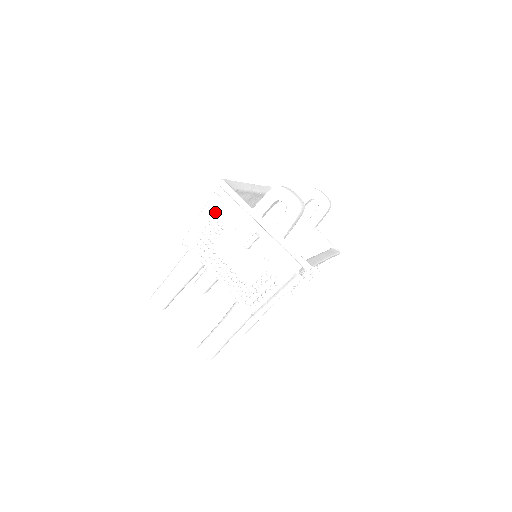
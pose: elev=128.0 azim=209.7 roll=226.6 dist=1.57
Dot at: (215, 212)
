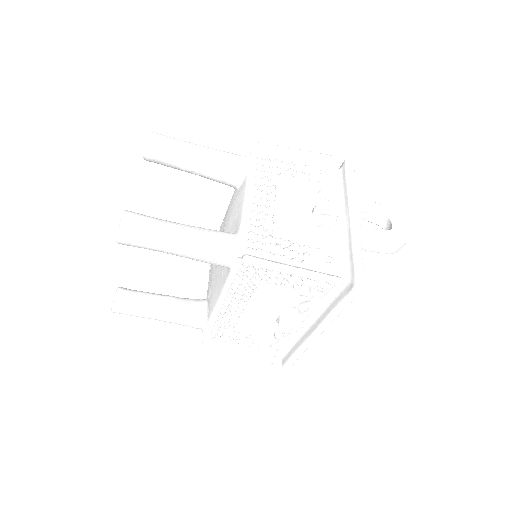
Dot at: (314, 167)
